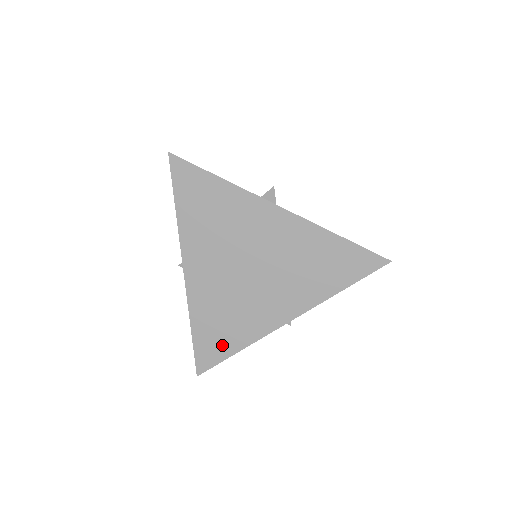
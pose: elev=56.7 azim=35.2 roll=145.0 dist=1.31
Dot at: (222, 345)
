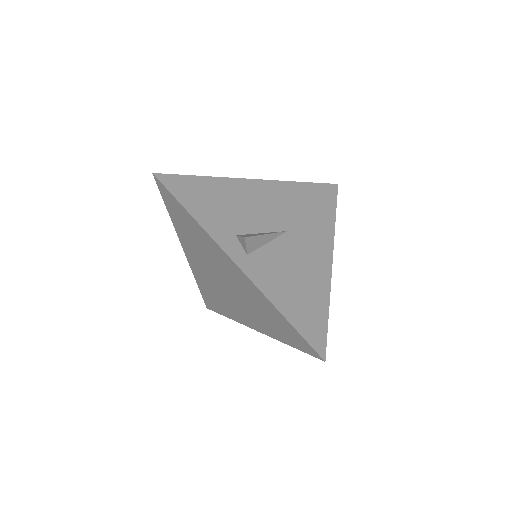
Dot at: (217, 306)
